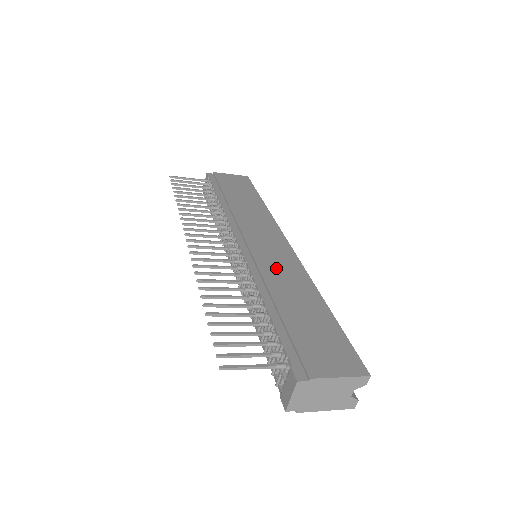
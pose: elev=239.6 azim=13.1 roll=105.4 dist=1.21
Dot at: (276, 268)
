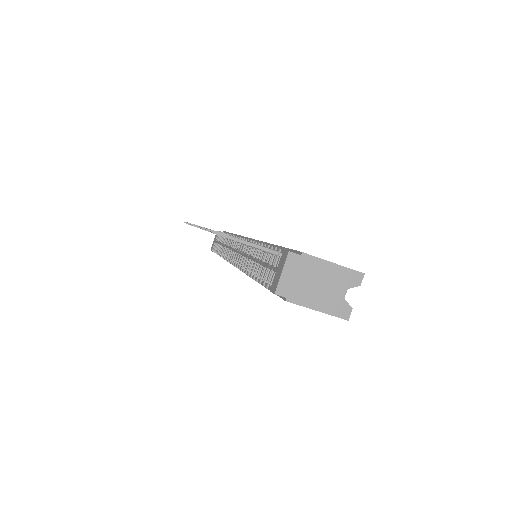
Dot at: occluded
